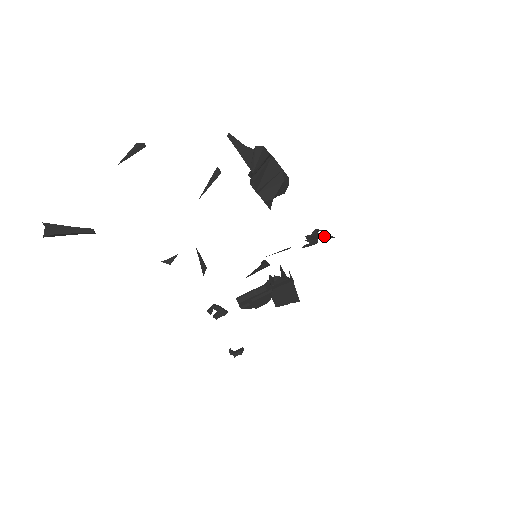
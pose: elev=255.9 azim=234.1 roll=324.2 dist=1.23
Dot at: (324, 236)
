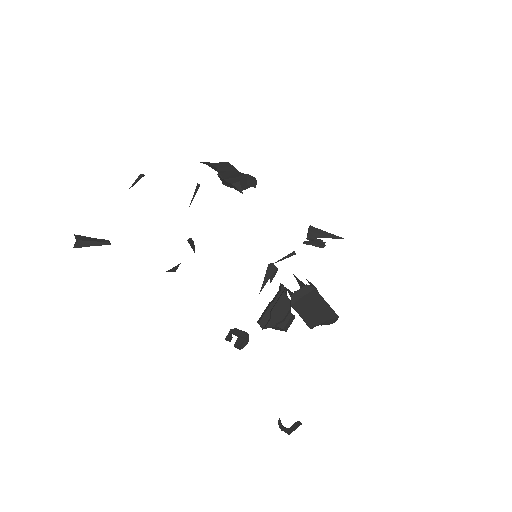
Dot at: (326, 234)
